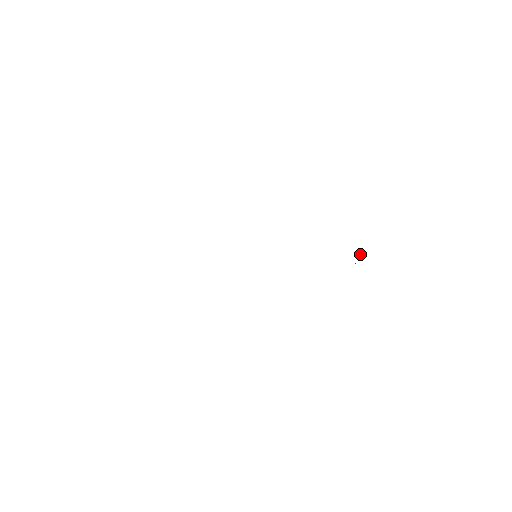
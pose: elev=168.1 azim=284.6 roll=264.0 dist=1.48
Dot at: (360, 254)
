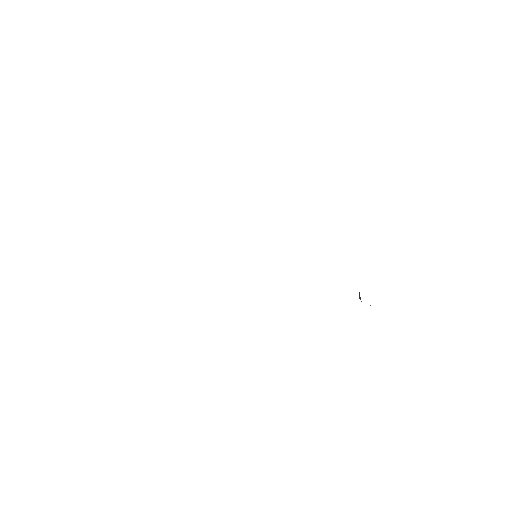
Dot at: occluded
